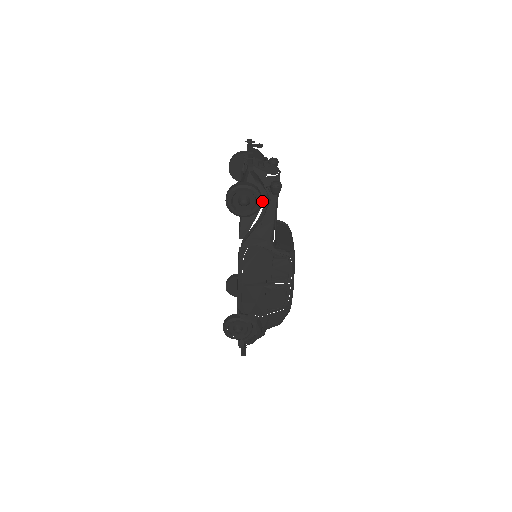
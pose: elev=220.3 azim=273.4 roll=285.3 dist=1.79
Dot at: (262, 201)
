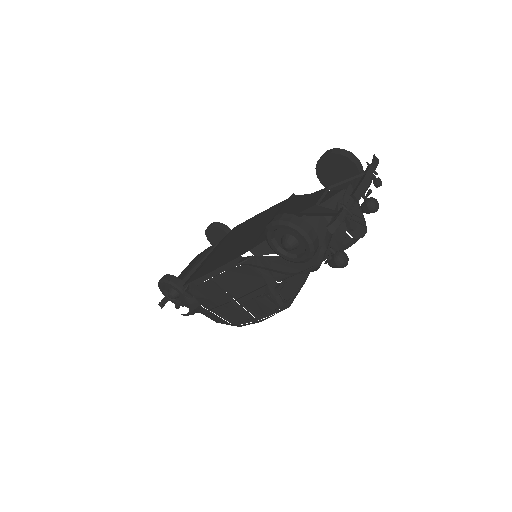
Dot at: occluded
